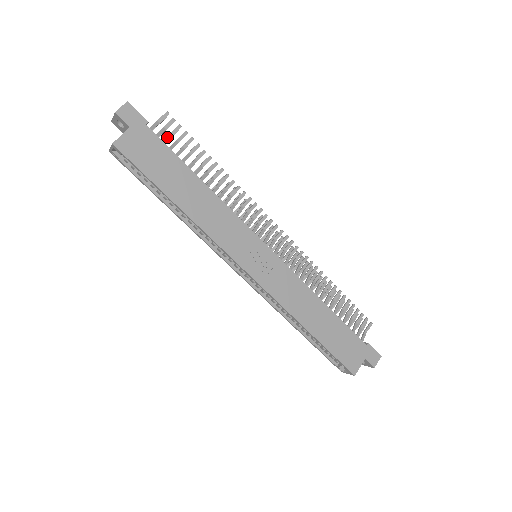
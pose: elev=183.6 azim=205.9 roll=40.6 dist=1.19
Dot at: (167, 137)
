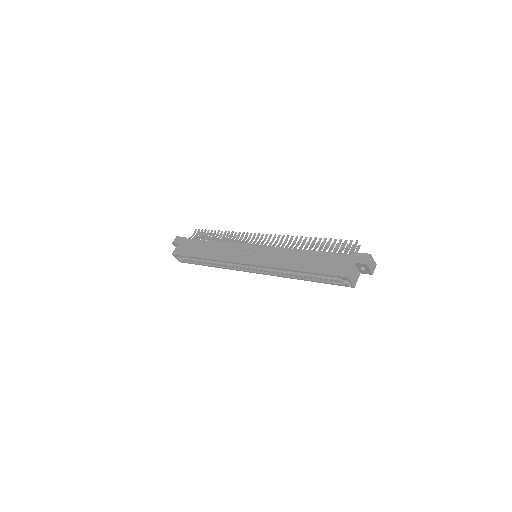
Dot at: (197, 237)
